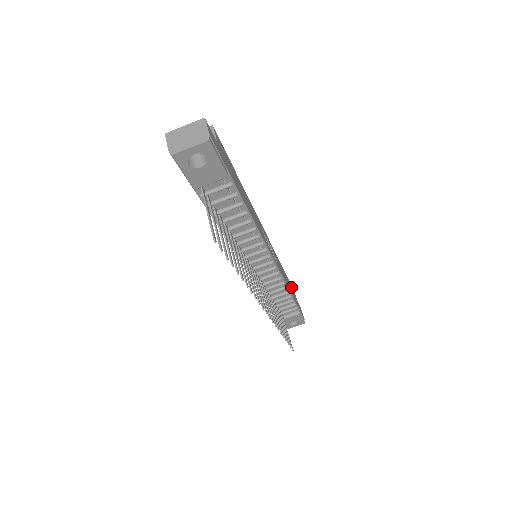
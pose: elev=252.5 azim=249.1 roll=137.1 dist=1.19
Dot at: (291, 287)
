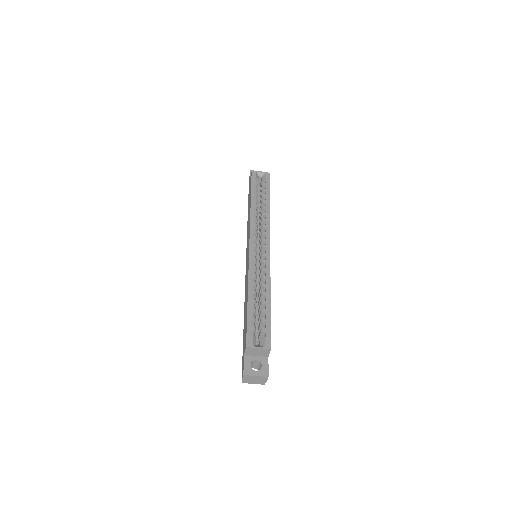
Dot at: occluded
